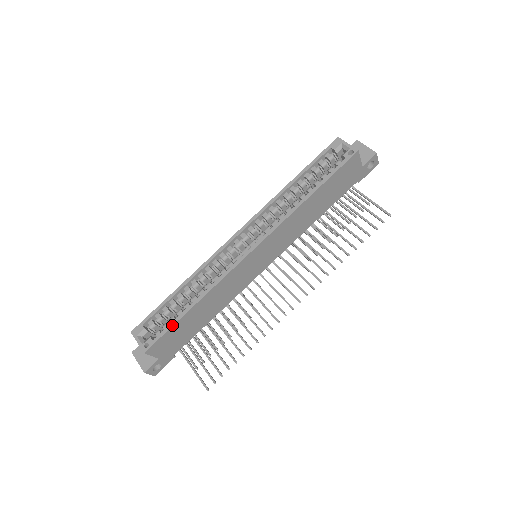
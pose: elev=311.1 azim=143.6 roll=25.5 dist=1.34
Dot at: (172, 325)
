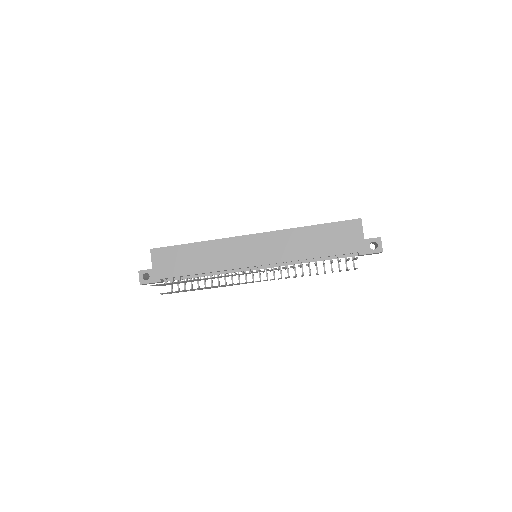
Dot at: (177, 245)
